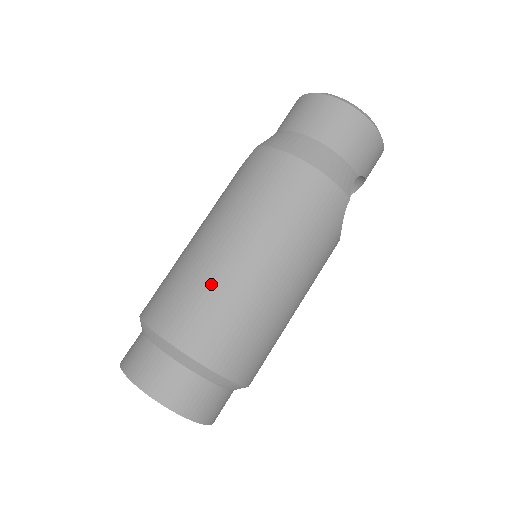
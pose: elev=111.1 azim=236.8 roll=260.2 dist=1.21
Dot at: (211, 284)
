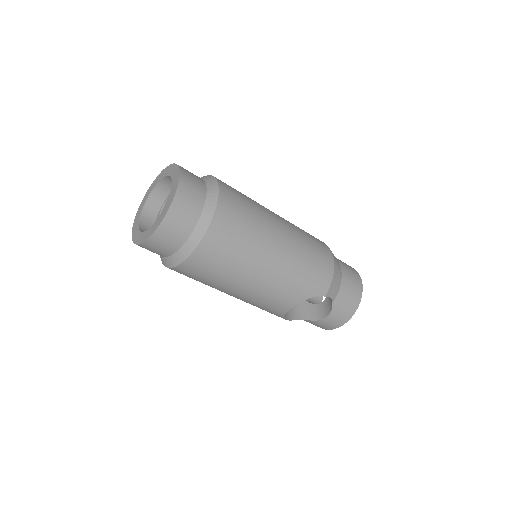
Dot at: (258, 208)
